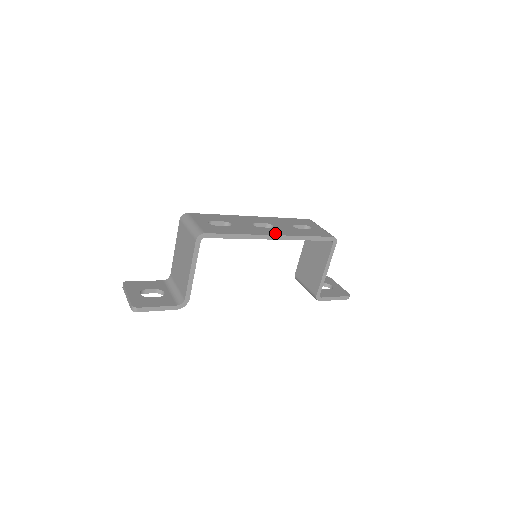
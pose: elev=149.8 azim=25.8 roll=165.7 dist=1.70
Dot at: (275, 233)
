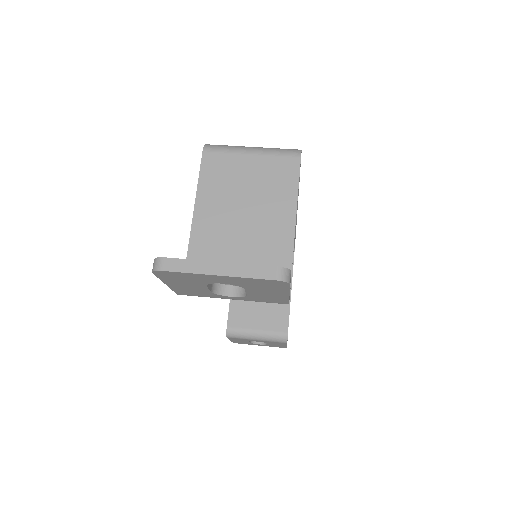
Dot at: occluded
